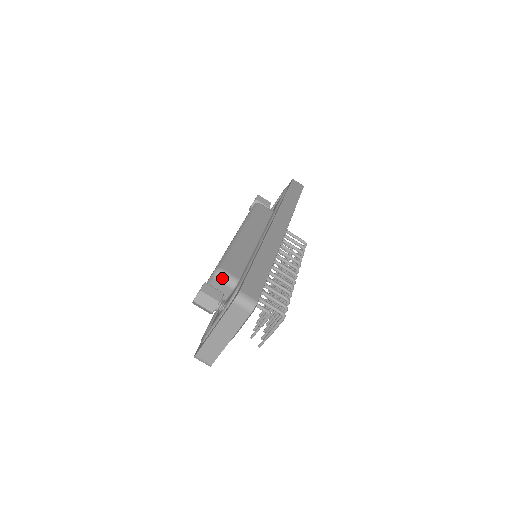
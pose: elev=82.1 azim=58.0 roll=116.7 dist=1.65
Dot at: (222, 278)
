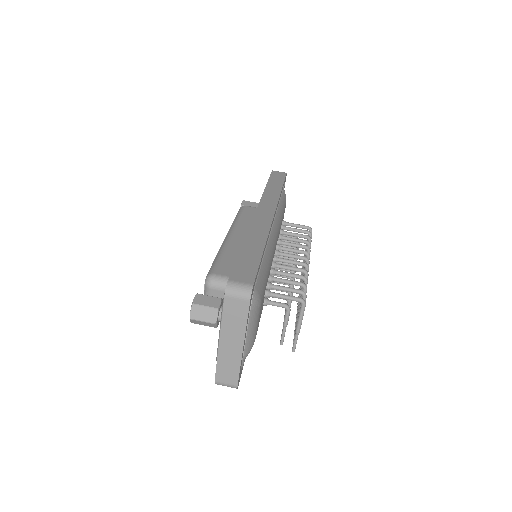
Dot at: (216, 284)
